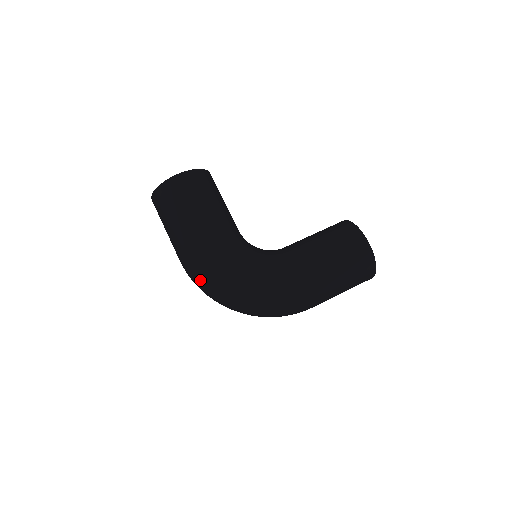
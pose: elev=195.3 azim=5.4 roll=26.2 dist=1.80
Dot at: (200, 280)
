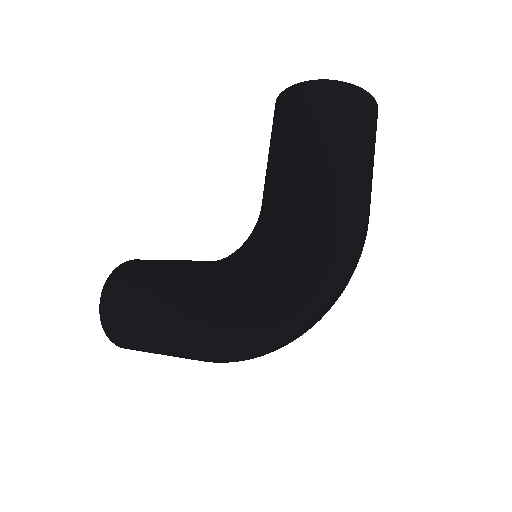
Dot at: (232, 352)
